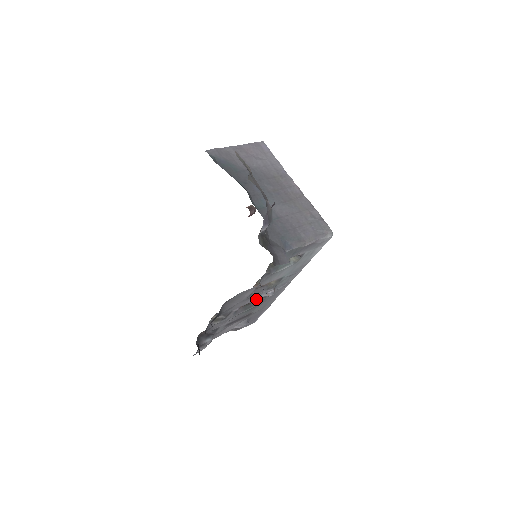
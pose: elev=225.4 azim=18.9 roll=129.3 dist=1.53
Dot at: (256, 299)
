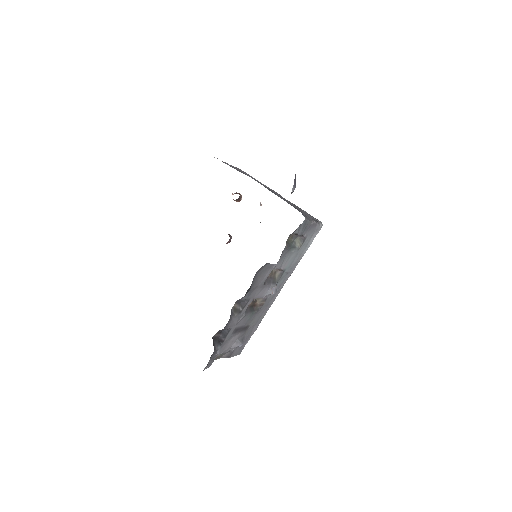
Dot at: (262, 296)
